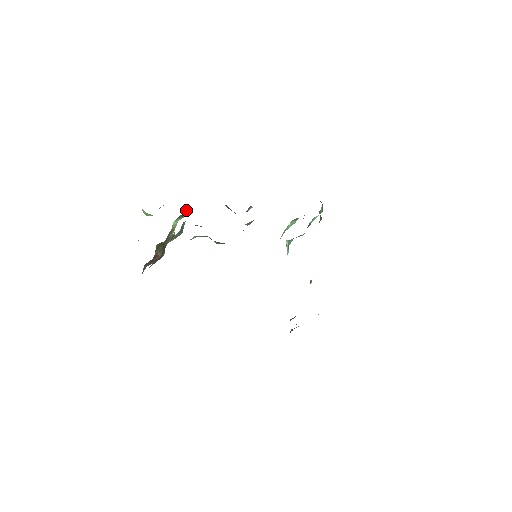
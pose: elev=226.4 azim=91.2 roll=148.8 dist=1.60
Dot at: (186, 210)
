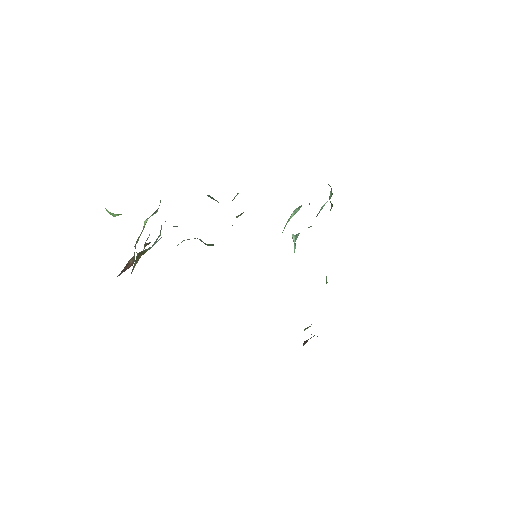
Dot at: (159, 205)
